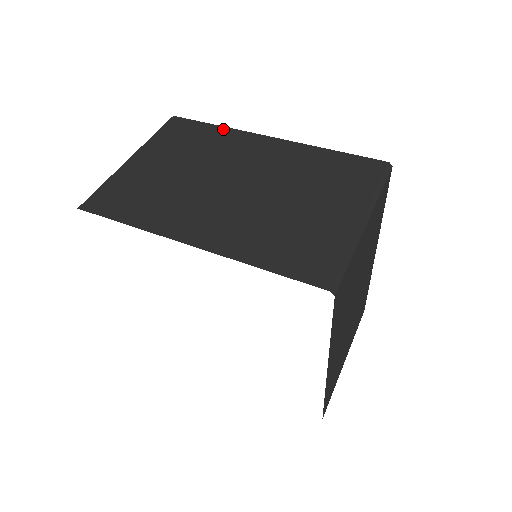
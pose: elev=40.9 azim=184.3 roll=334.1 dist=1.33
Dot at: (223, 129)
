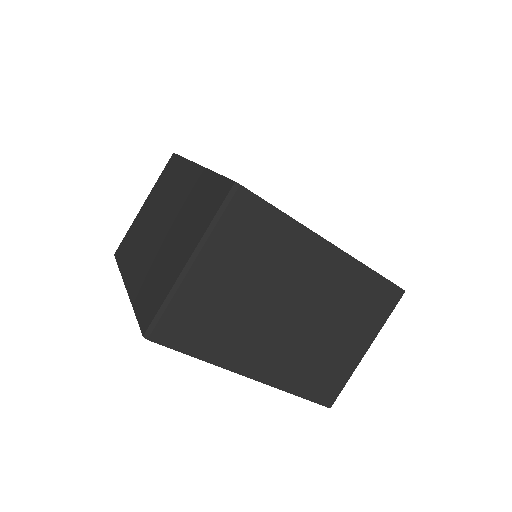
Dot at: (183, 162)
